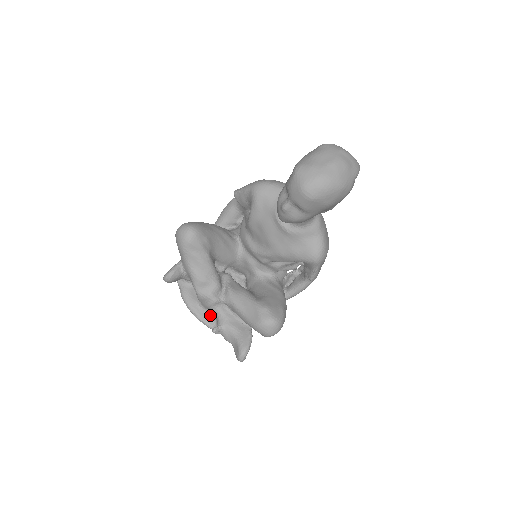
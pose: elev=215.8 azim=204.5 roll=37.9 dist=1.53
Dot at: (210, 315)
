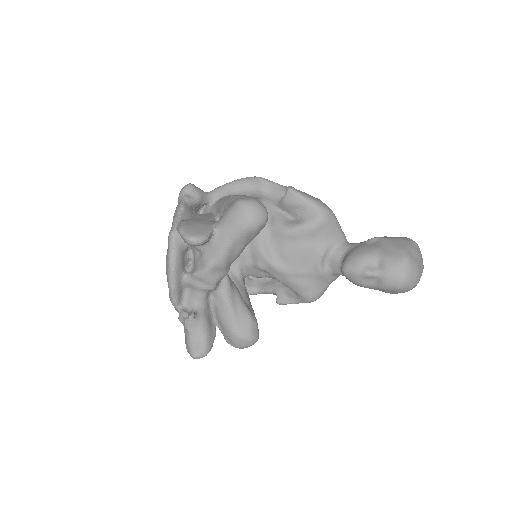
Dot at: (183, 291)
